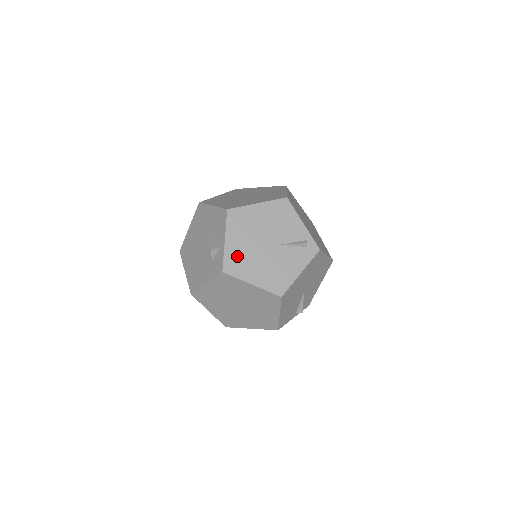
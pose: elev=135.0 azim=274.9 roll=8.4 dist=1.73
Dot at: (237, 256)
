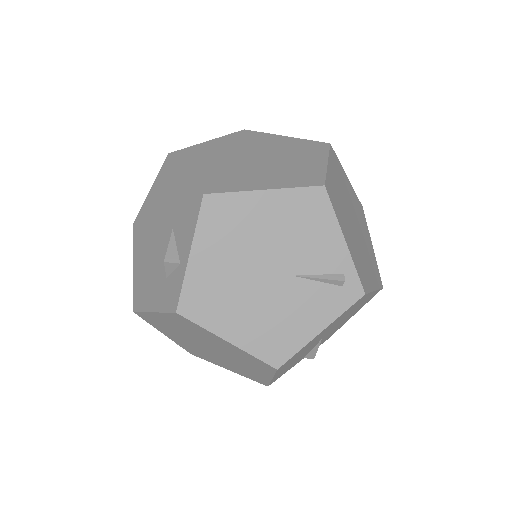
Dot at: (208, 287)
